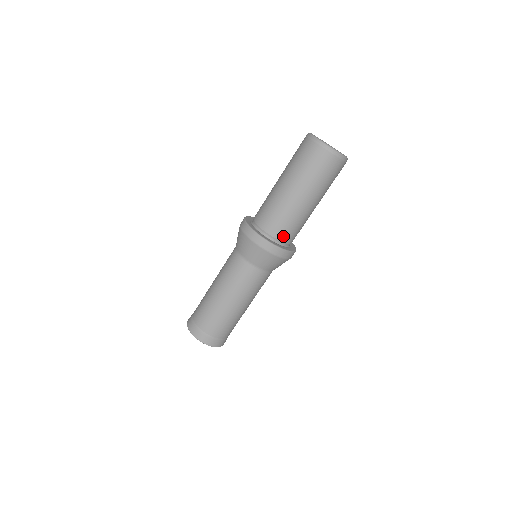
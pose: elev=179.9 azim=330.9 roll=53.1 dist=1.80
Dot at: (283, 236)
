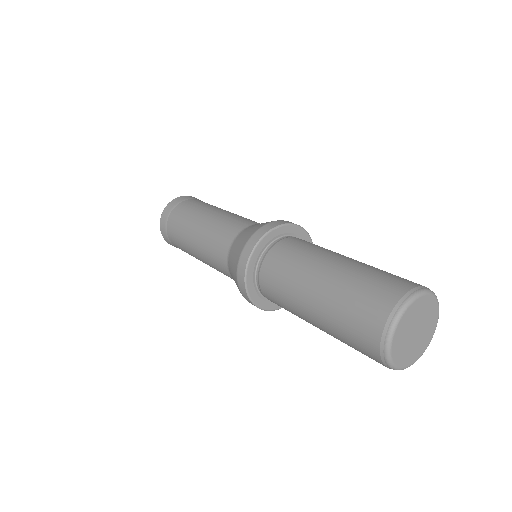
Dot at: occluded
